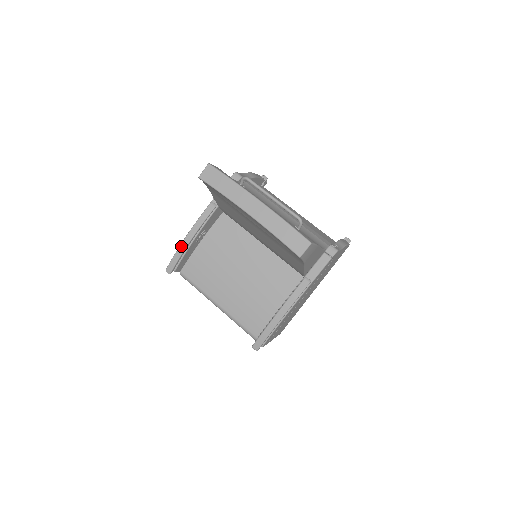
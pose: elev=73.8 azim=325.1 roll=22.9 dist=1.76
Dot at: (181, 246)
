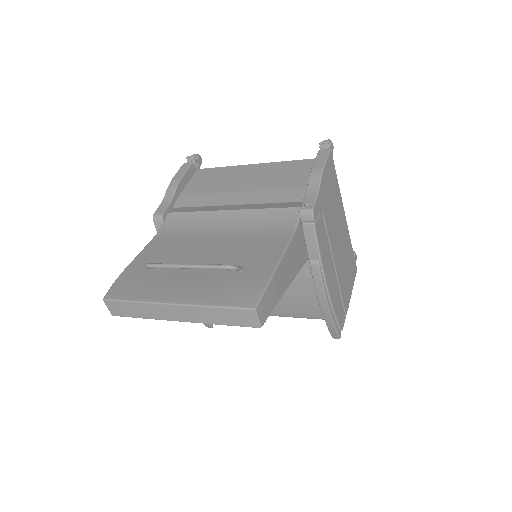
Dot at: occluded
